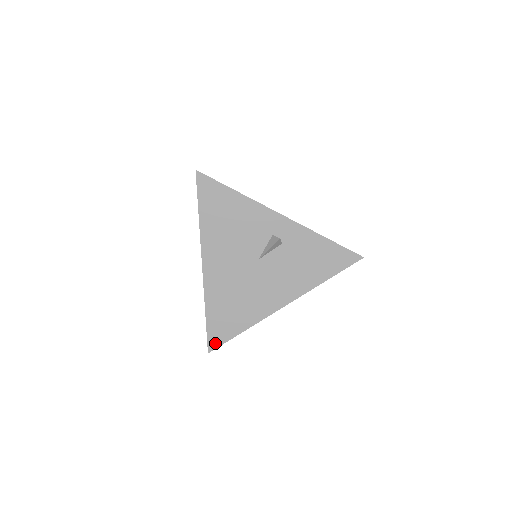
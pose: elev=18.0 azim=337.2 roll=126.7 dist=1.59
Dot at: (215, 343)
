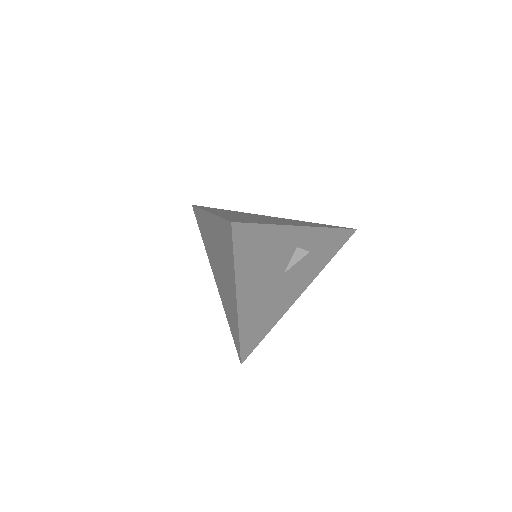
Dot at: (247, 354)
